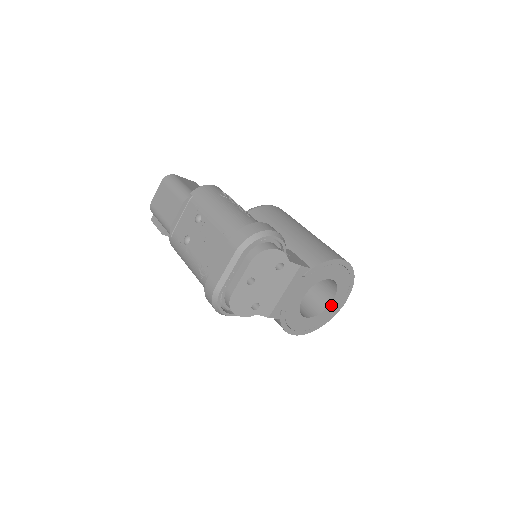
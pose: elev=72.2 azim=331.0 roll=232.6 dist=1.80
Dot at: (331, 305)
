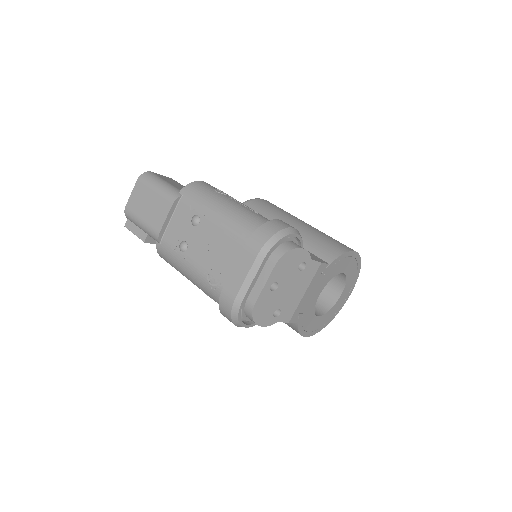
Dot at: (339, 300)
